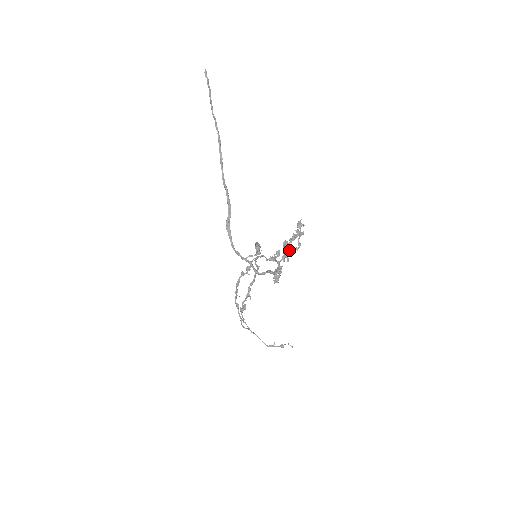
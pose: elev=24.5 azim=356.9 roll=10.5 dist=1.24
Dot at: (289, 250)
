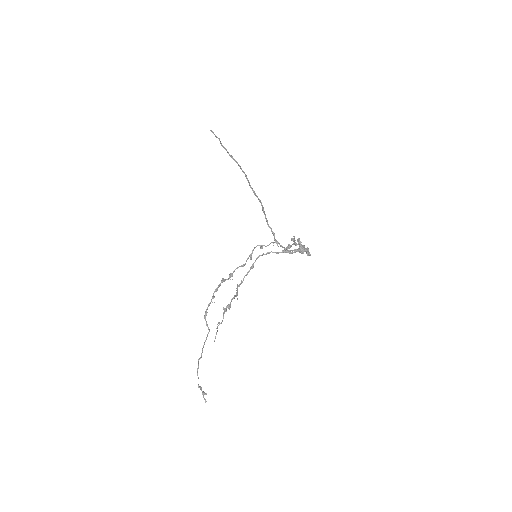
Dot at: occluded
